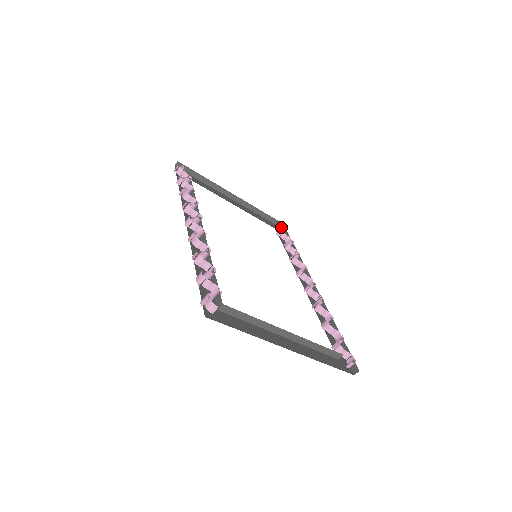
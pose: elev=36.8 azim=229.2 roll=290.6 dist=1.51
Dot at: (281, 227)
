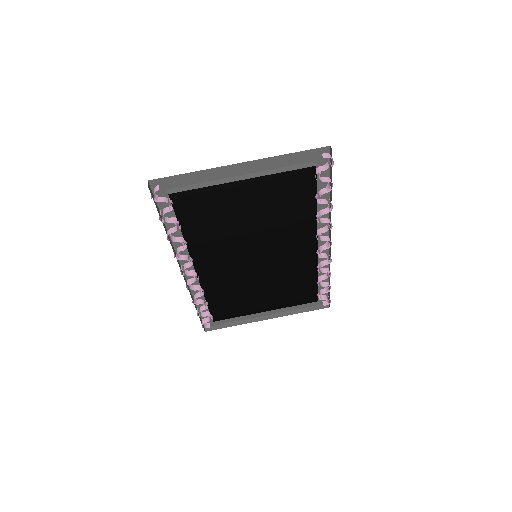
Dot at: (326, 303)
